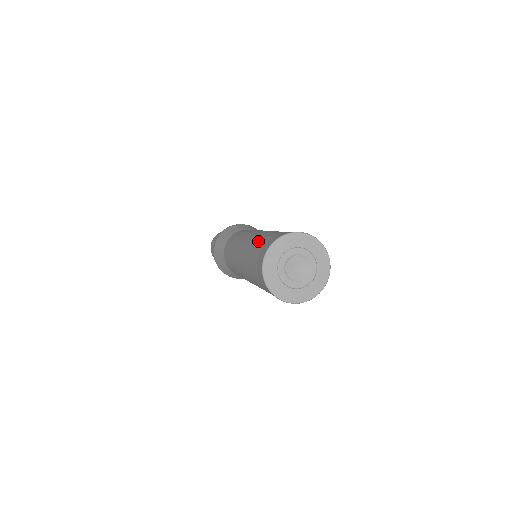
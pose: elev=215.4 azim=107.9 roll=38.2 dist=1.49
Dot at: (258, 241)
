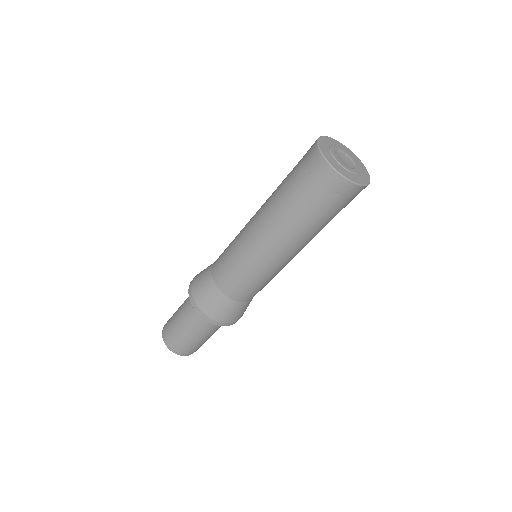
Dot at: occluded
